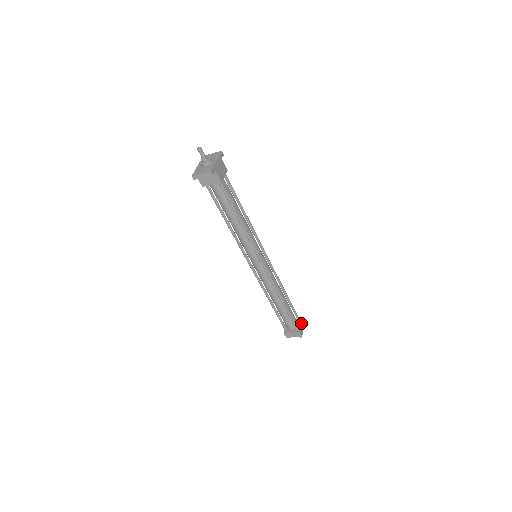
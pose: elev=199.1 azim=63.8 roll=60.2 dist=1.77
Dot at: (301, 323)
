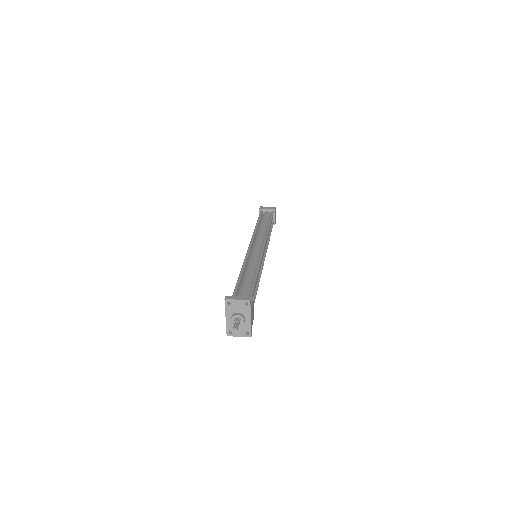
Dot at: (275, 214)
